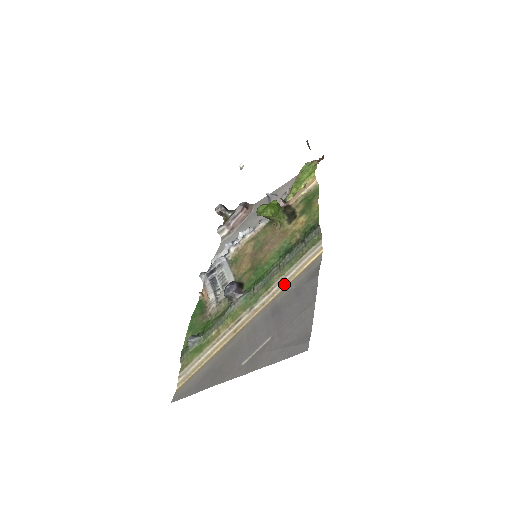
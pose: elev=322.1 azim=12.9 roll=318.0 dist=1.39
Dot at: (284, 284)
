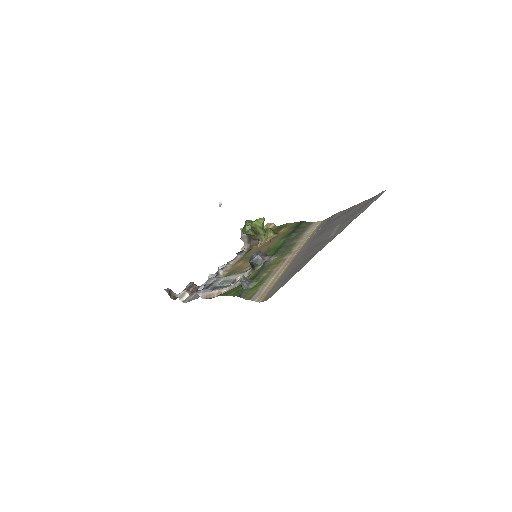
Dot at: (307, 237)
